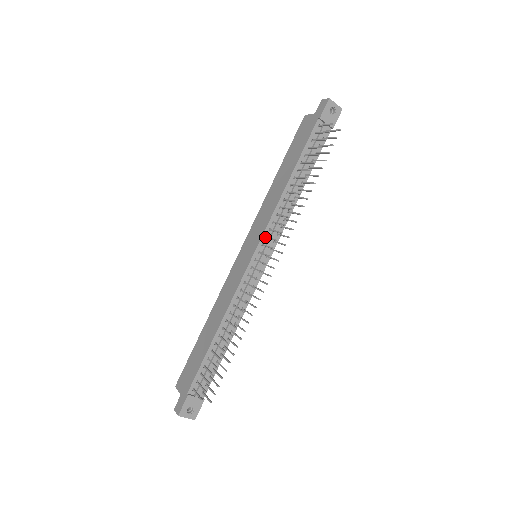
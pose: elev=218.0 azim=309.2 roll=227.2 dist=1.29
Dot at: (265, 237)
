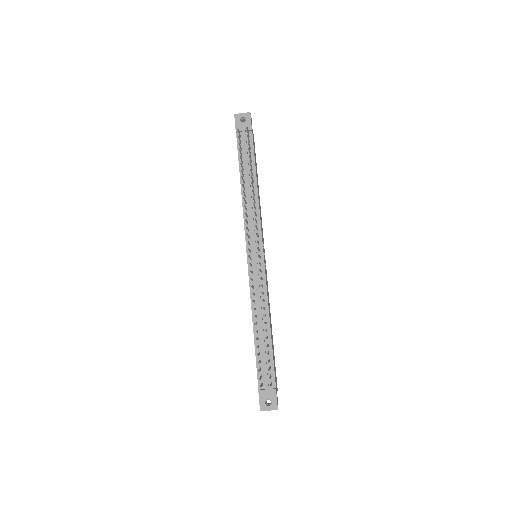
Dot at: (248, 238)
